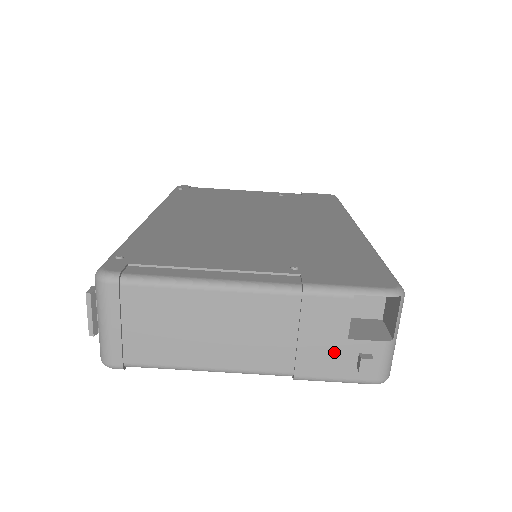
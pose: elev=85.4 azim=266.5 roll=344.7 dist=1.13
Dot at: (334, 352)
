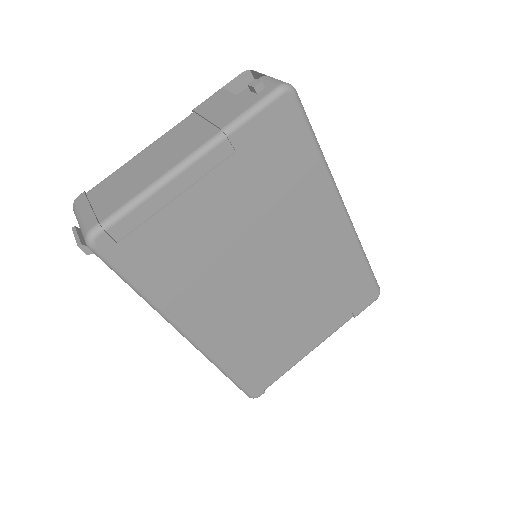
Dot at: (235, 104)
